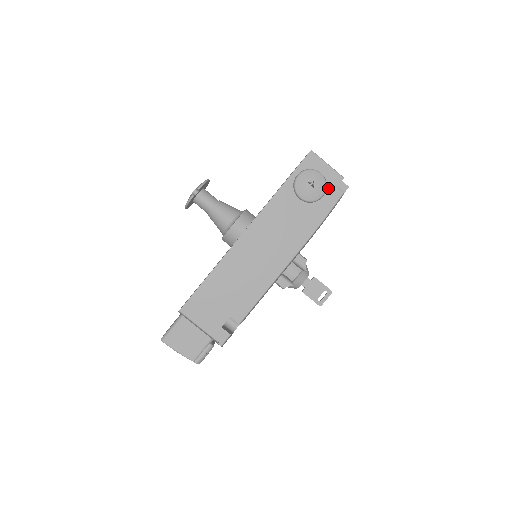
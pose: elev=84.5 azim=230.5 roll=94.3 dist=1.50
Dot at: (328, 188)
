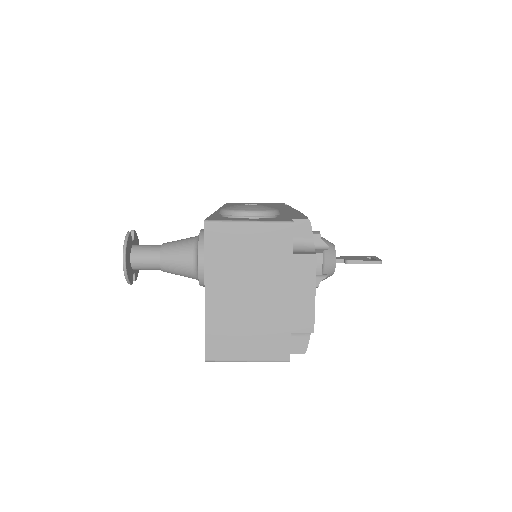
Dot at: occluded
